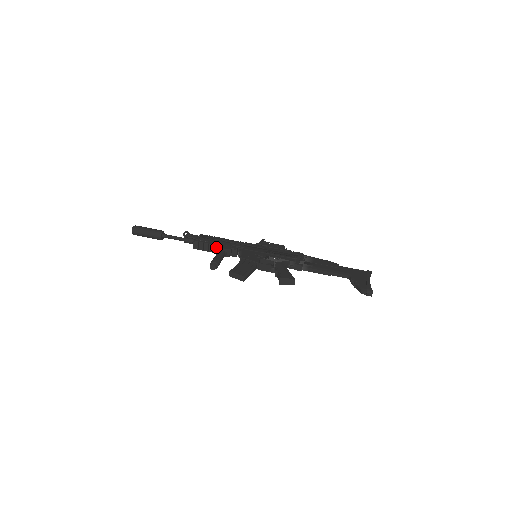
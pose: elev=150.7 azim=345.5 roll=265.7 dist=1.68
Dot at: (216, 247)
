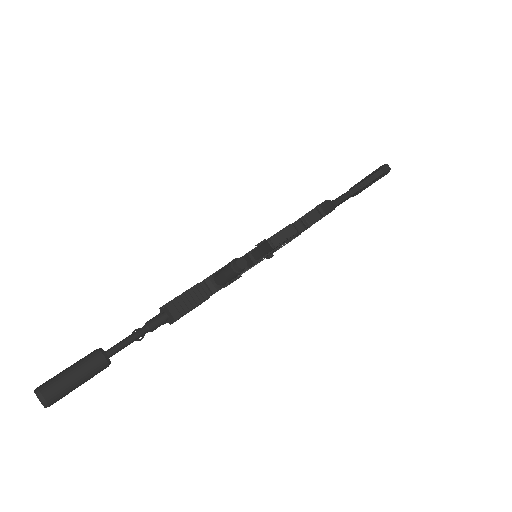
Dot at: (202, 286)
